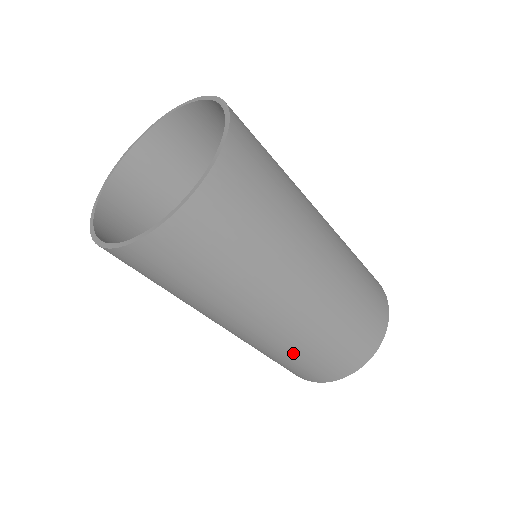
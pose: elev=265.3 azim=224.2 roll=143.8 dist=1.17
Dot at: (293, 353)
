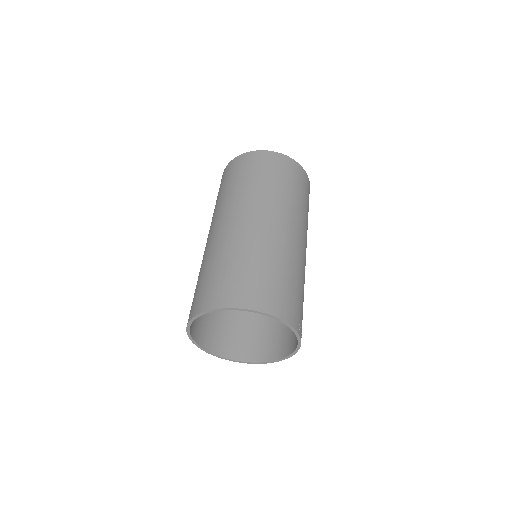
Dot at: (218, 257)
